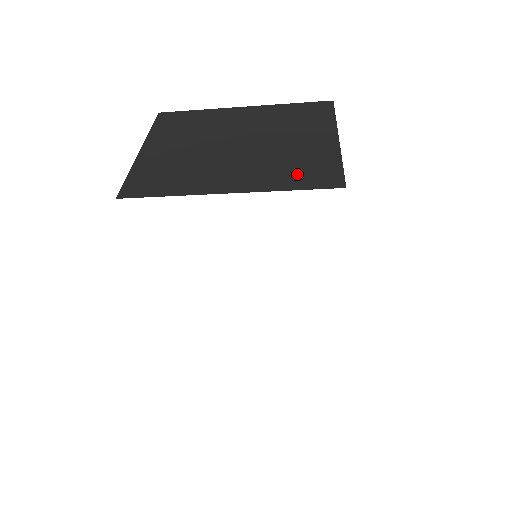
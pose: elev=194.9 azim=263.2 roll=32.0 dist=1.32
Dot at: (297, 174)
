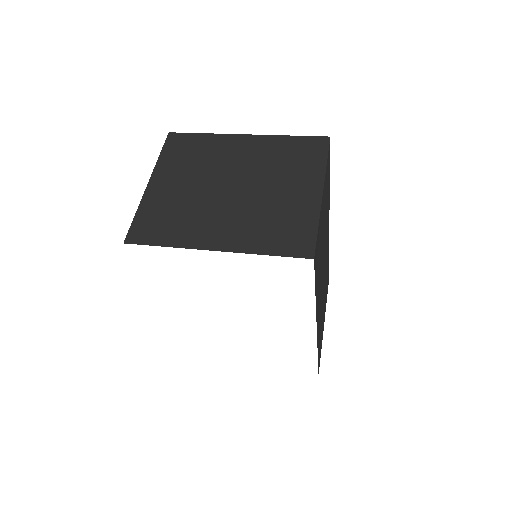
Dot at: (276, 235)
